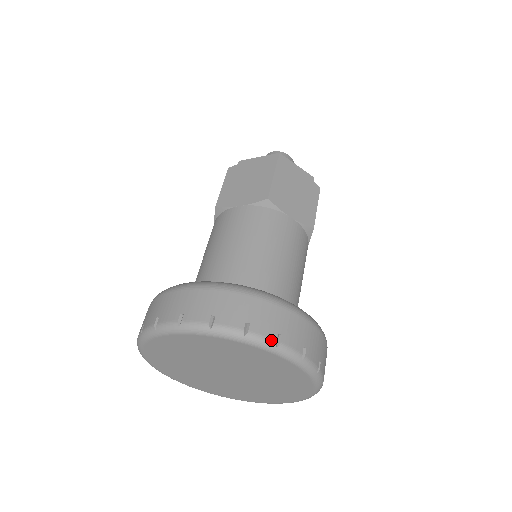
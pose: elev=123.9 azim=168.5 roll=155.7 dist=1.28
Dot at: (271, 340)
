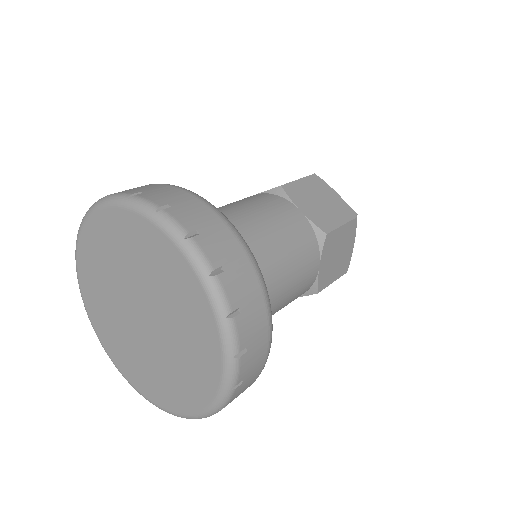
Dot at: (238, 346)
